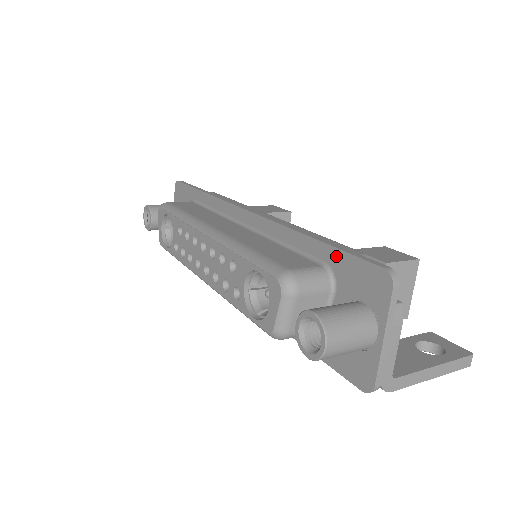
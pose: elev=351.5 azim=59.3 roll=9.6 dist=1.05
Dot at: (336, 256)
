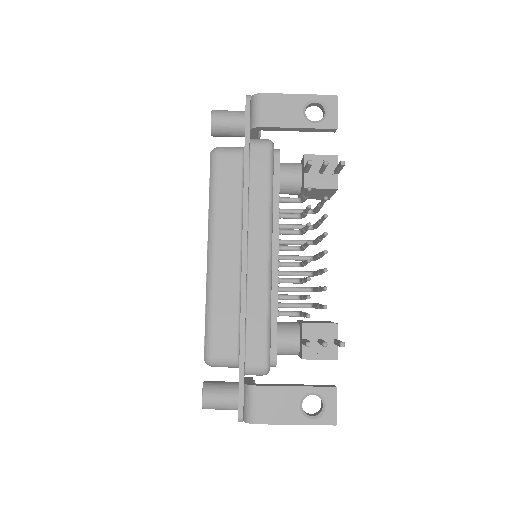
Dot at: occluded
